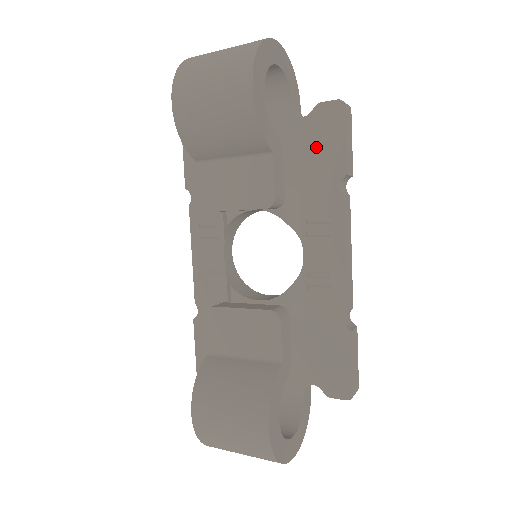
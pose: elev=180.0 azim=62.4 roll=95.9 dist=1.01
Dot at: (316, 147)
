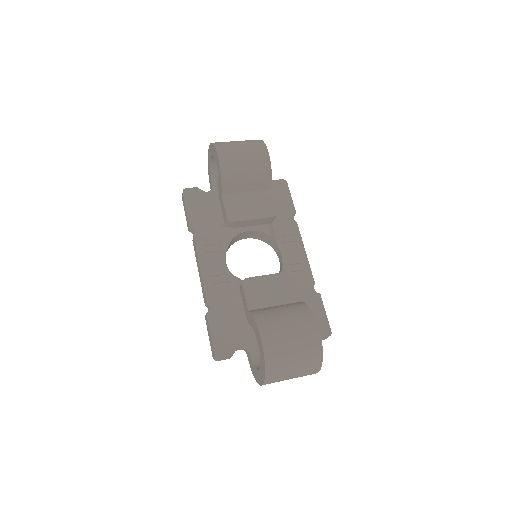
Dot at: (276, 200)
